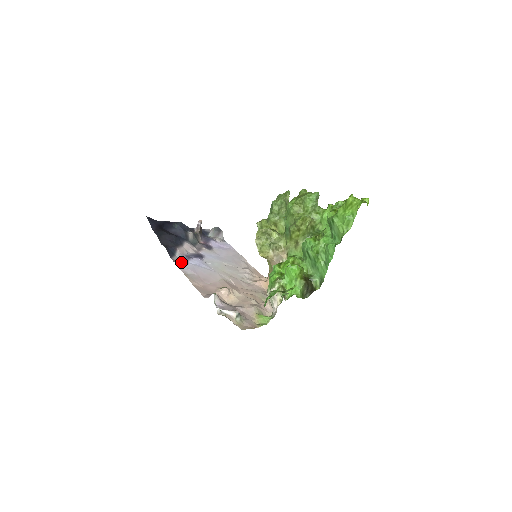
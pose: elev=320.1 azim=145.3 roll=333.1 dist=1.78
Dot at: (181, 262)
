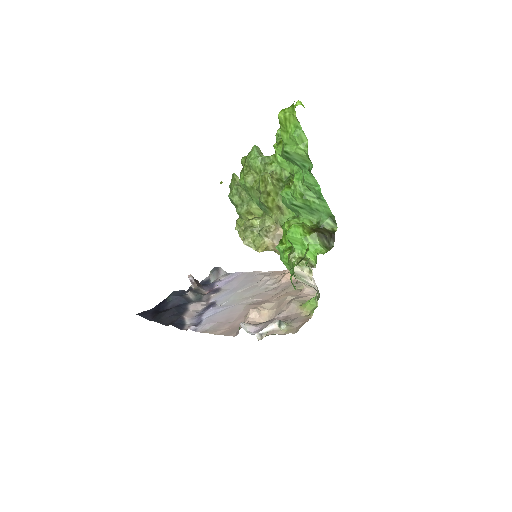
Dot at: occluded
